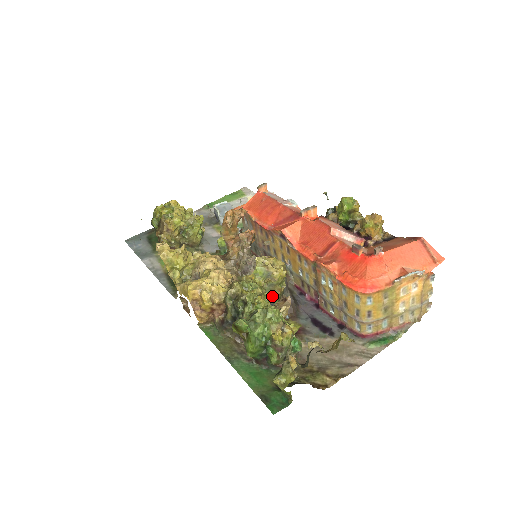
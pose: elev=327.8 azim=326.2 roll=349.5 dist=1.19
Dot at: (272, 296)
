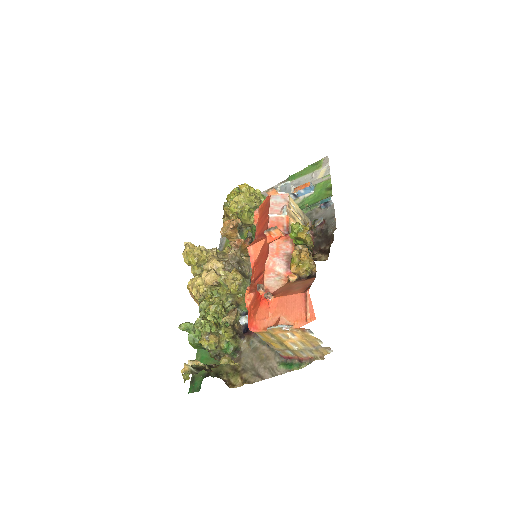
Dot at: (235, 301)
